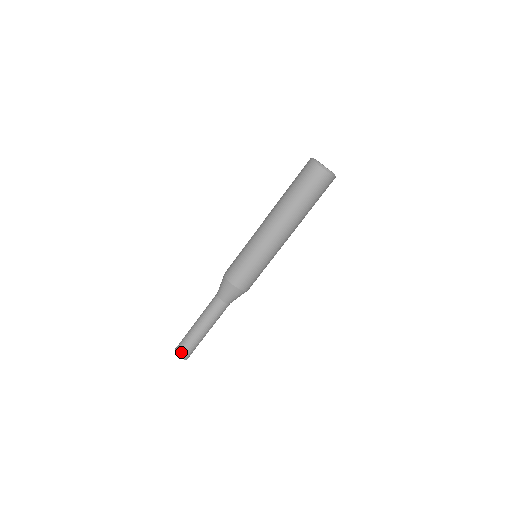
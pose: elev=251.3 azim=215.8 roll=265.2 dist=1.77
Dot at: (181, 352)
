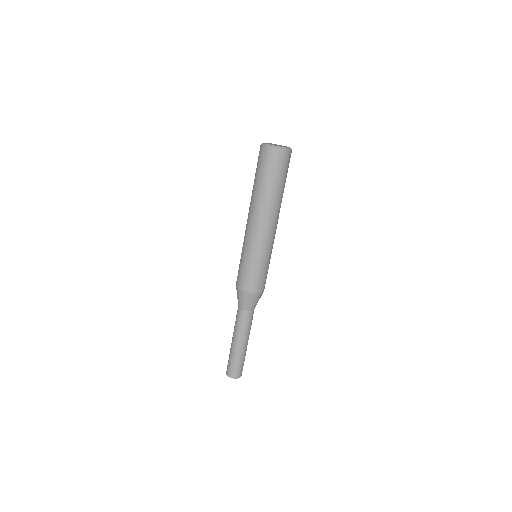
Dot at: (228, 370)
